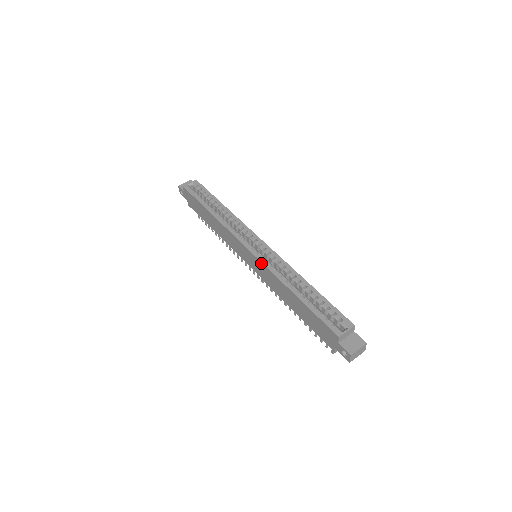
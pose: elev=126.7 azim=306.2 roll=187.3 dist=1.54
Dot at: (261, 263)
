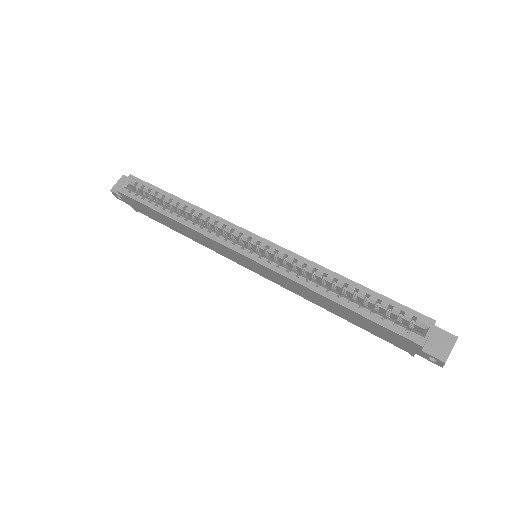
Dot at: (271, 270)
